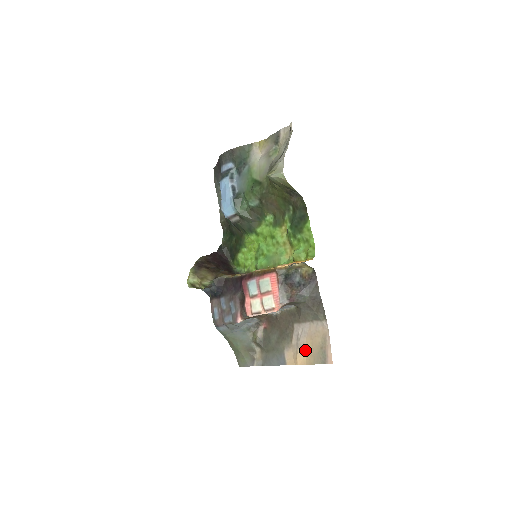
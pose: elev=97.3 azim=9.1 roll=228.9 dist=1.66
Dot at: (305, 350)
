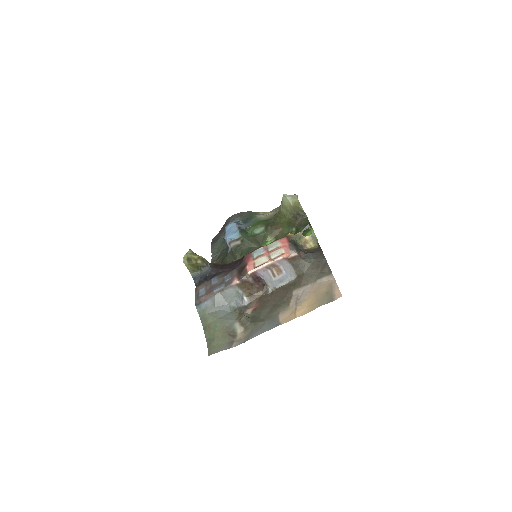
Dot at: (306, 303)
